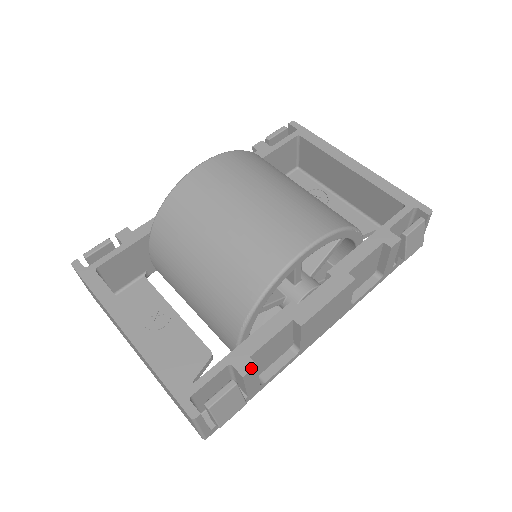
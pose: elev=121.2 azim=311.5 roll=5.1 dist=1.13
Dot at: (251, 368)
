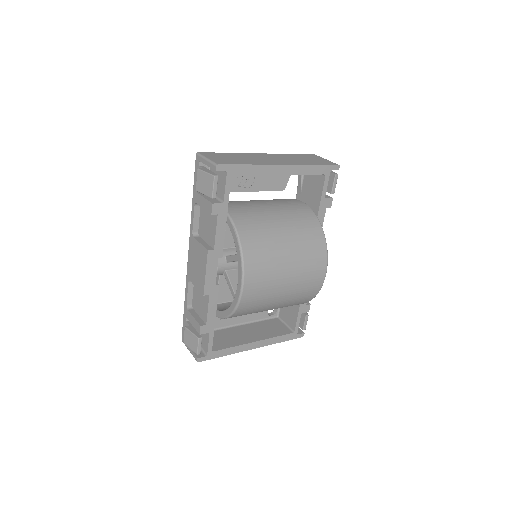
Dot at: occluded
